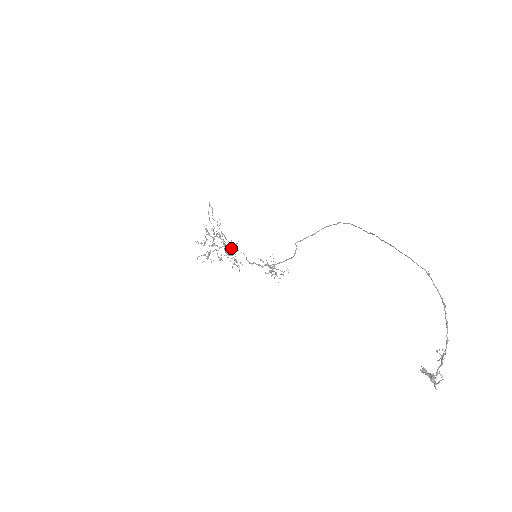
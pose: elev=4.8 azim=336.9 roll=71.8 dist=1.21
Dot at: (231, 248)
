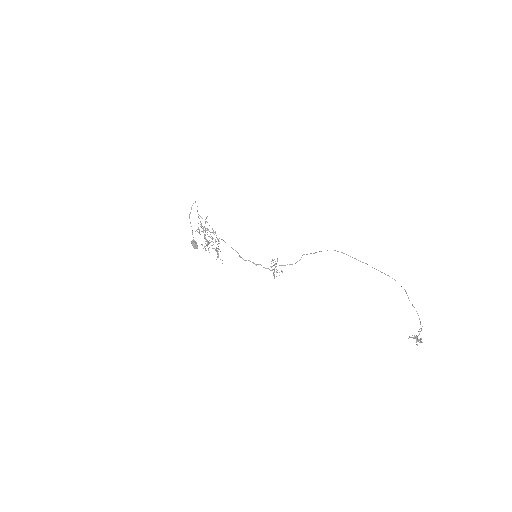
Dot at: occluded
